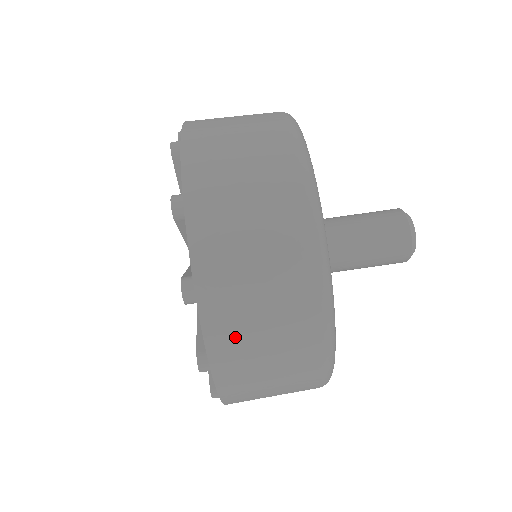
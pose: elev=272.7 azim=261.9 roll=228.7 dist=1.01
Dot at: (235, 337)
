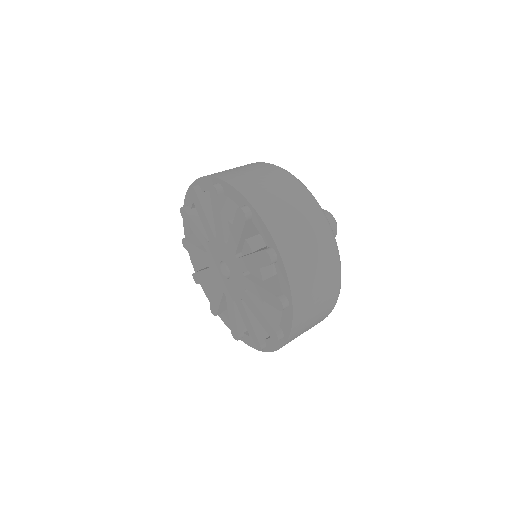
Dot at: (302, 274)
